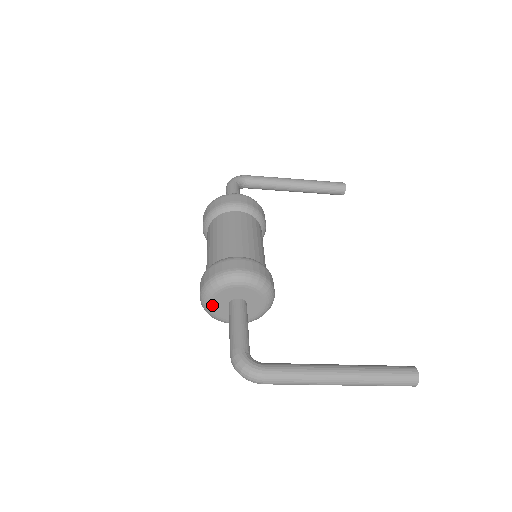
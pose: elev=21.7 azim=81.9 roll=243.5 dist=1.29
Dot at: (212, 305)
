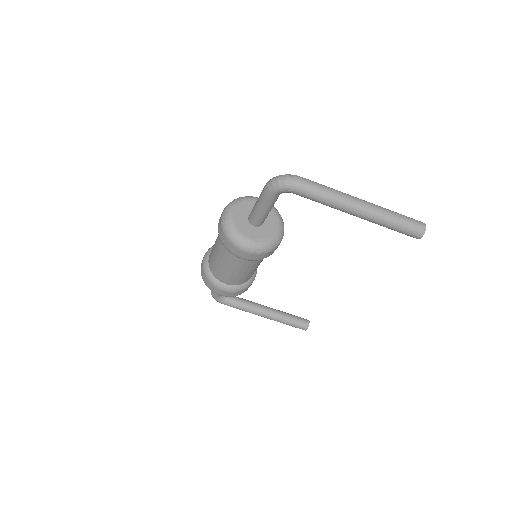
Dot at: (234, 214)
